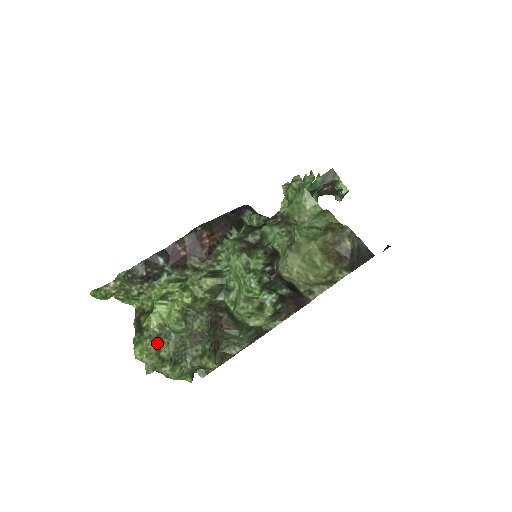
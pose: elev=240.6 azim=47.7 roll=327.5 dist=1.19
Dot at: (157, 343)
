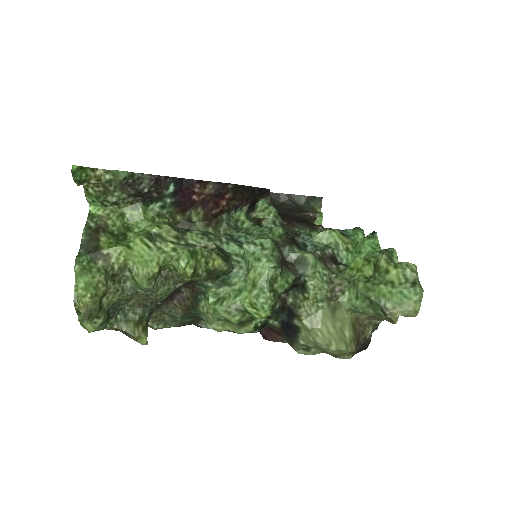
Dot at: (108, 284)
